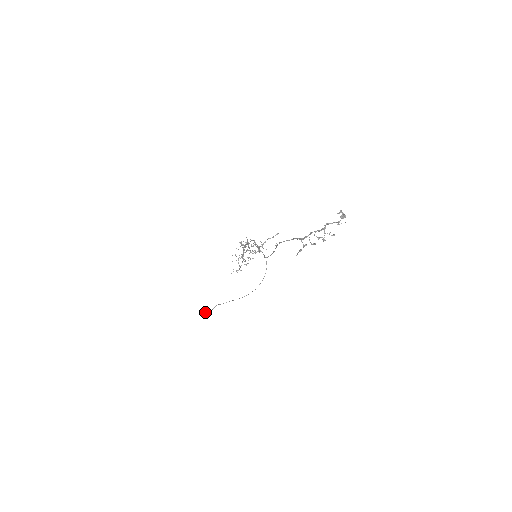
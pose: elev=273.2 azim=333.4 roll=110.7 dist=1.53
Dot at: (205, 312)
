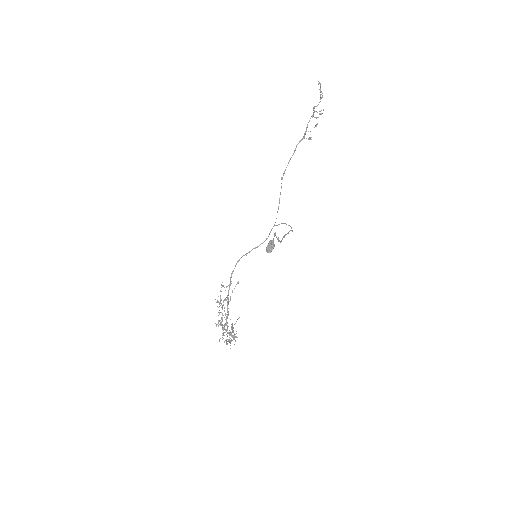
Dot at: (270, 241)
